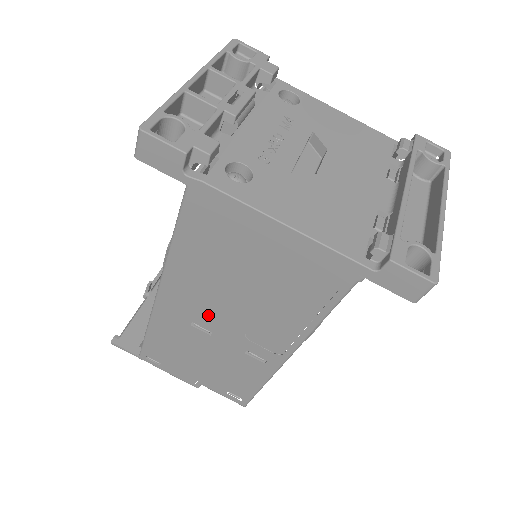
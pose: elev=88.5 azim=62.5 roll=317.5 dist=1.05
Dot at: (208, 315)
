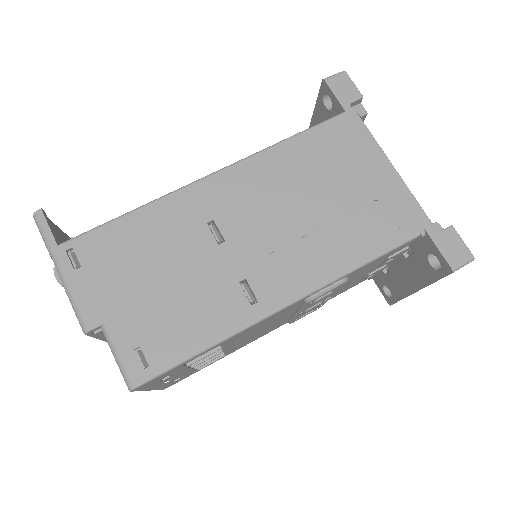
Dot at: (244, 218)
